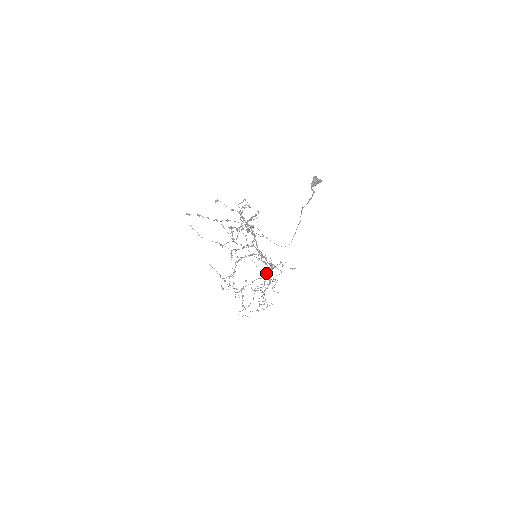
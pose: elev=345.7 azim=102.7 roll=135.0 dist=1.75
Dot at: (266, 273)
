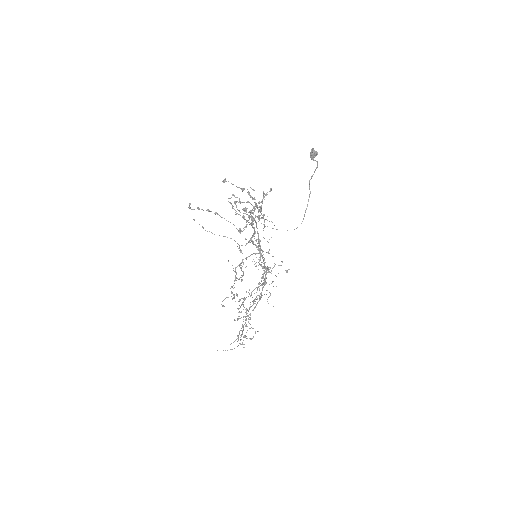
Dot at: (258, 284)
